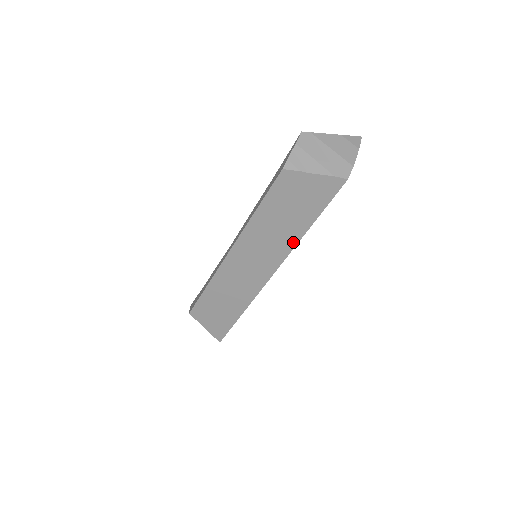
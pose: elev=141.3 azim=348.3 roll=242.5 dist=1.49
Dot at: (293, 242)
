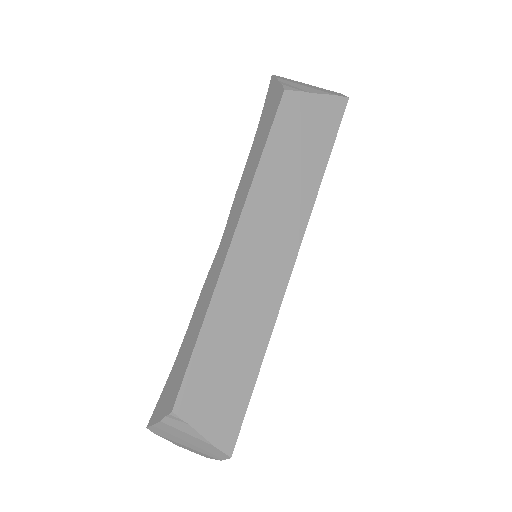
Dot at: (310, 200)
